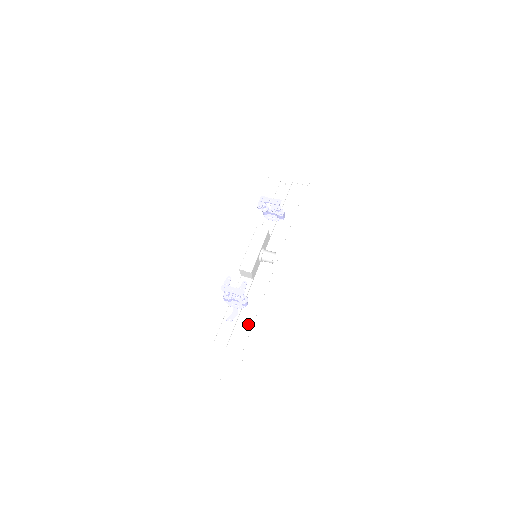
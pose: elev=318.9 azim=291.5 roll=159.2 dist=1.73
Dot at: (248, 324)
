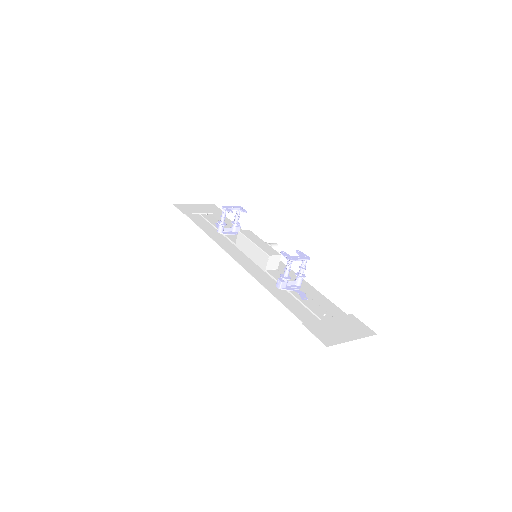
Dot at: (320, 296)
